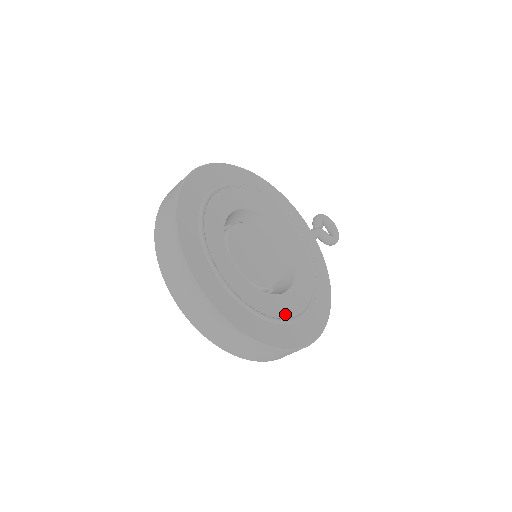
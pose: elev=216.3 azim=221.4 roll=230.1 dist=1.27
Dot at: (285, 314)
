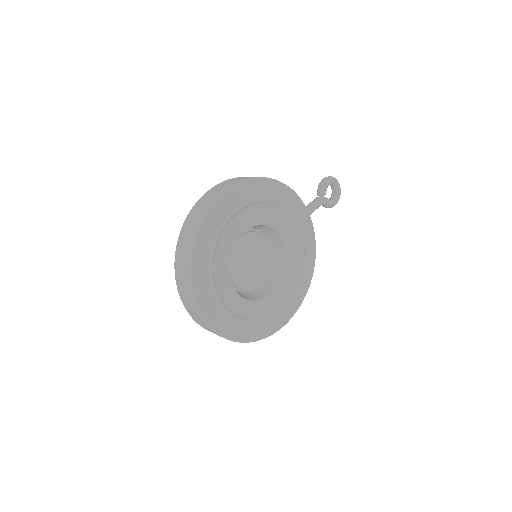
Dot at: (269, 311)
